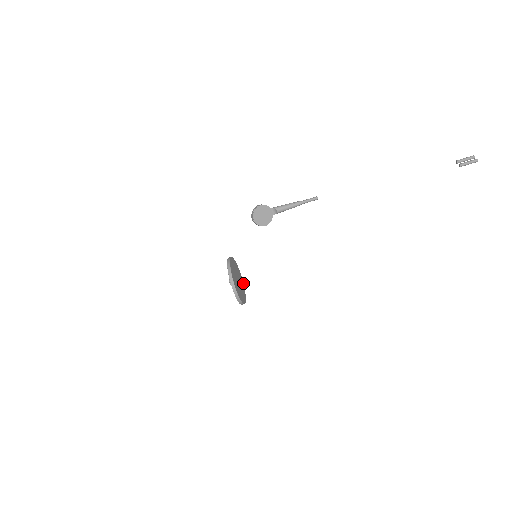
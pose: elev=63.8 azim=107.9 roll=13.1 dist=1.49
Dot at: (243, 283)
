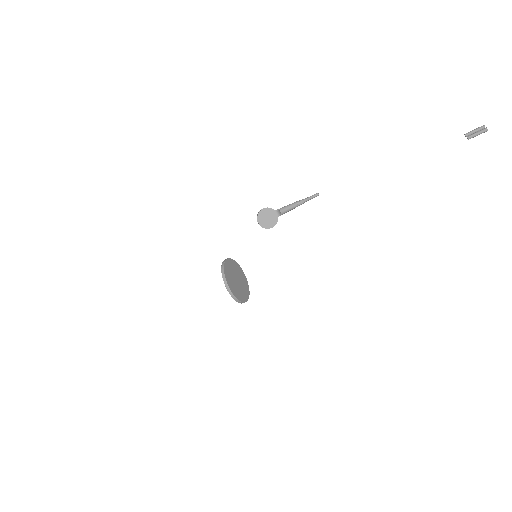
Dot at: occluded
